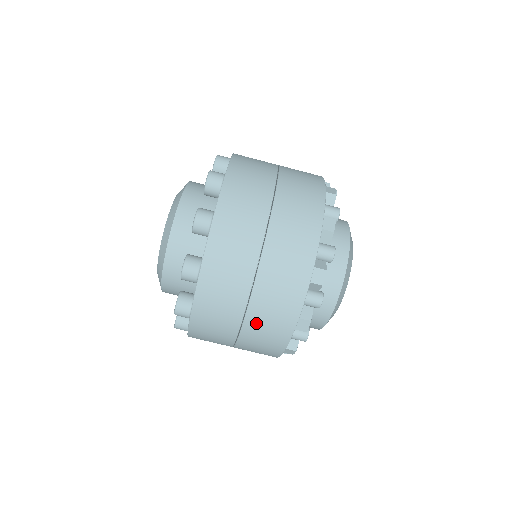
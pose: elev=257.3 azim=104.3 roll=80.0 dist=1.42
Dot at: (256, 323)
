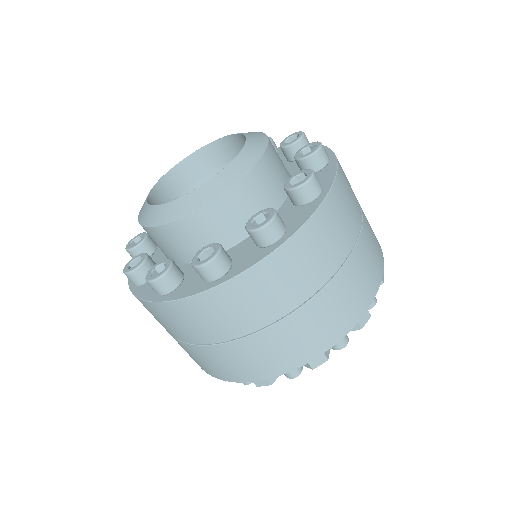
Dot at: (182, 346)
